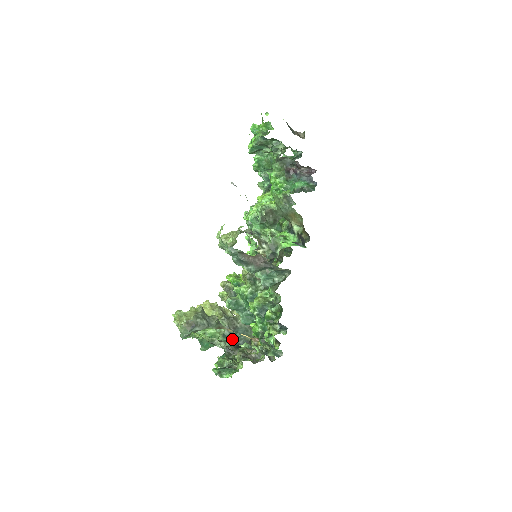
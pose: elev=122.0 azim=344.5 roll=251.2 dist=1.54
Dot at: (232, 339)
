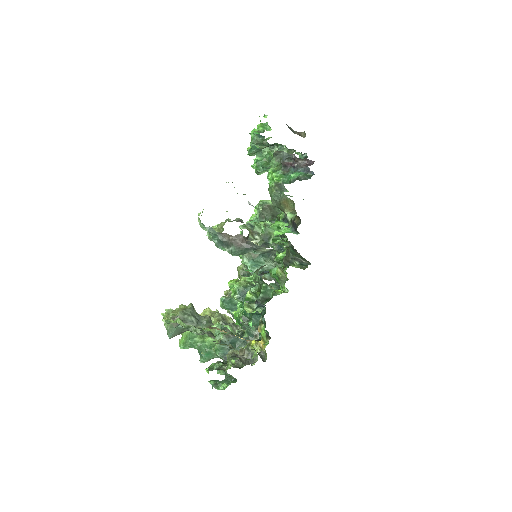
Dot at: occluded
